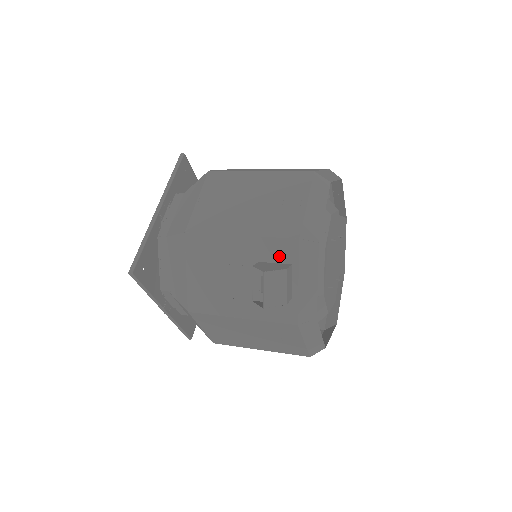
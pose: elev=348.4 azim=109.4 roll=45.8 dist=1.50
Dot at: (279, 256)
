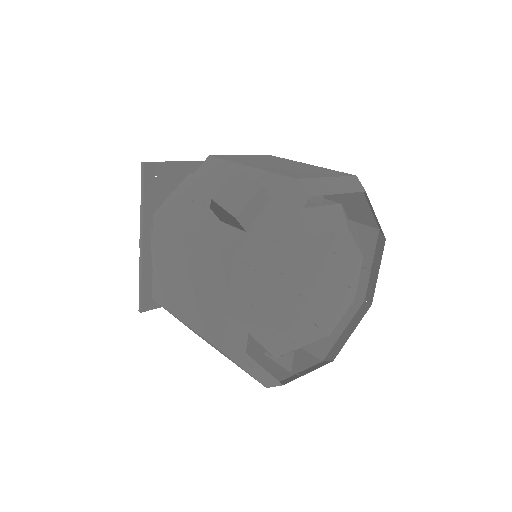
Dot at: (266, 189)
